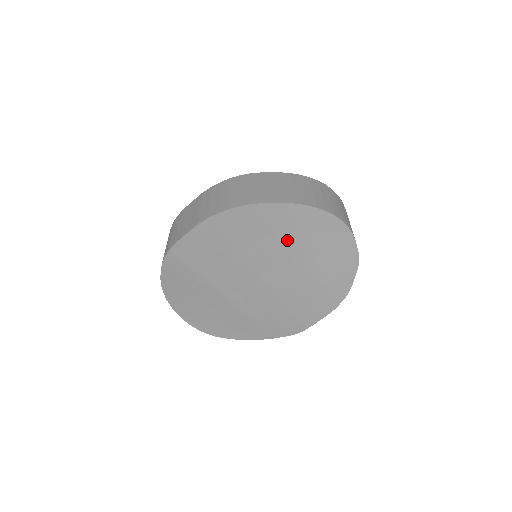
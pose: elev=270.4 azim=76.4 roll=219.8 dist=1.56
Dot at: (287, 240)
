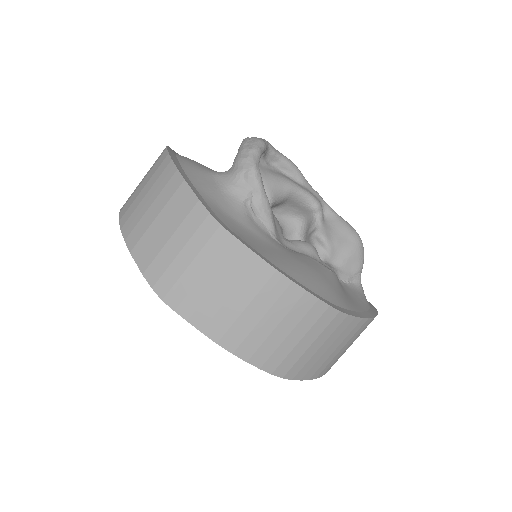
Dot at: occluded
